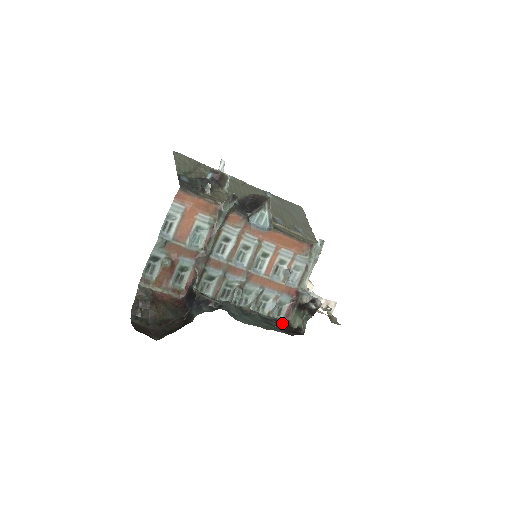
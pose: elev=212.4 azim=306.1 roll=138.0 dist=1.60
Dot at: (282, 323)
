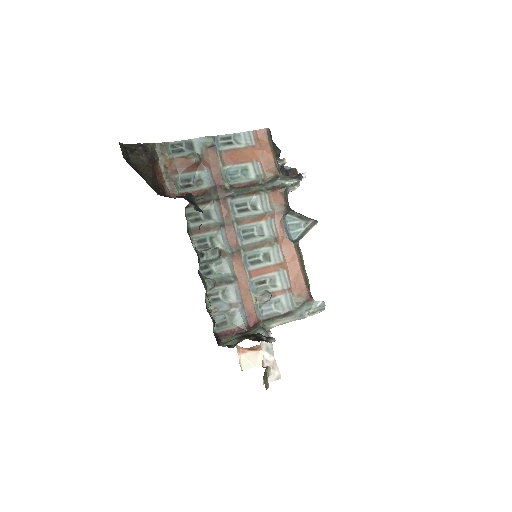
Dot at: occluded
